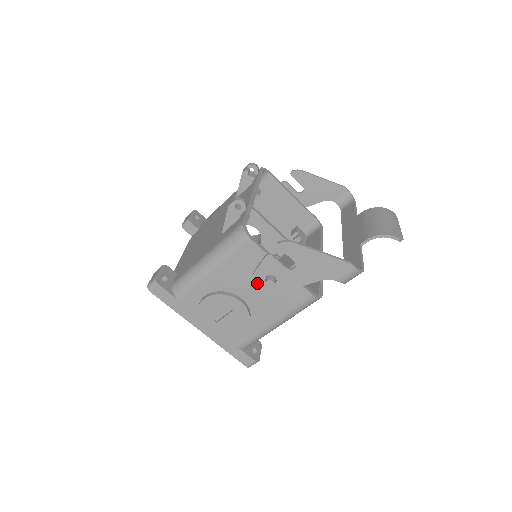
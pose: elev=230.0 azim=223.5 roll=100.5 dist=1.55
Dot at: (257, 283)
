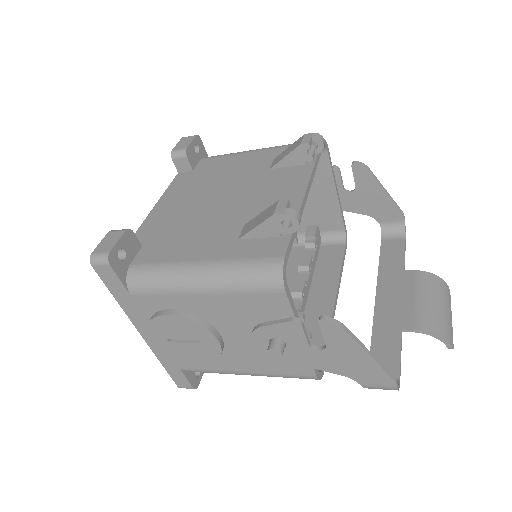
Dot at: (256, 337)
